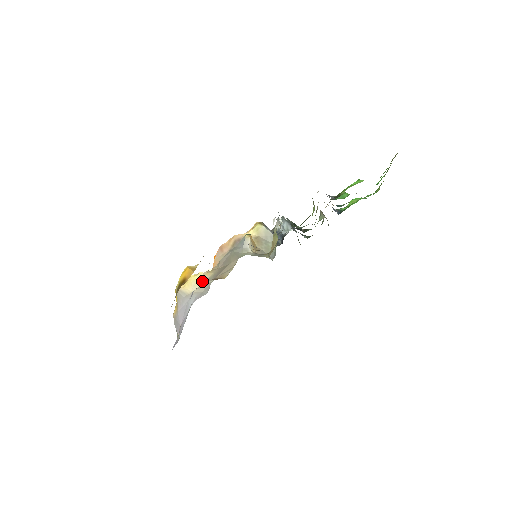
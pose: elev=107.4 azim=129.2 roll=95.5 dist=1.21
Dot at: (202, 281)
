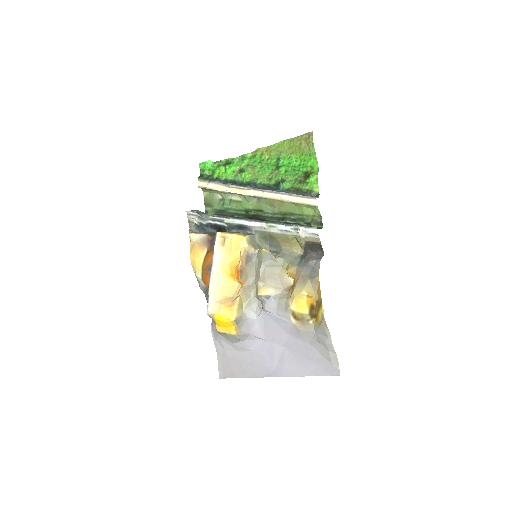
Dot at: (244, 300)
